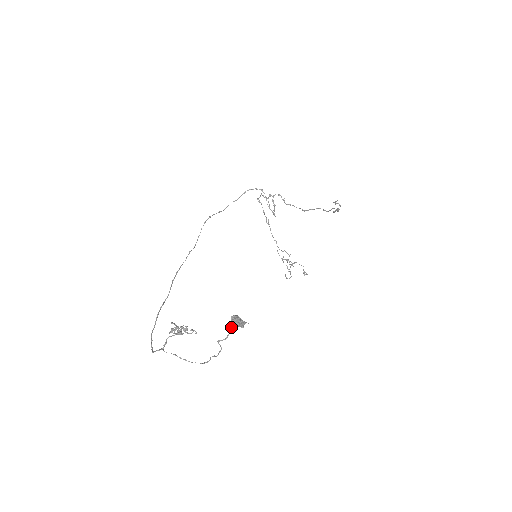
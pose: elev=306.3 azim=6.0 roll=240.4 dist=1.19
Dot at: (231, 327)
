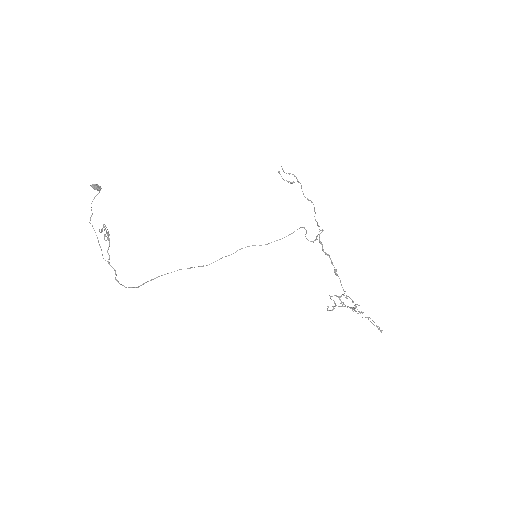
Dot at: (96, 195)
